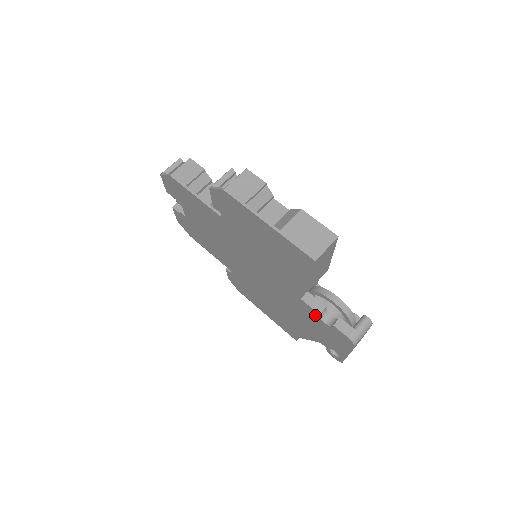
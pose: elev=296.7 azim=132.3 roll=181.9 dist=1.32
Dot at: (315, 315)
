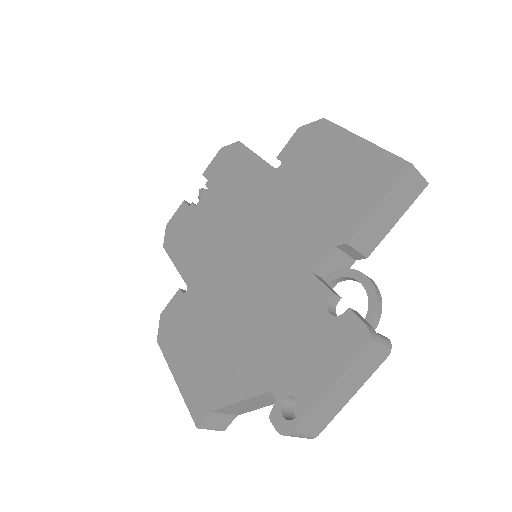
Dot at: (319, 301)
